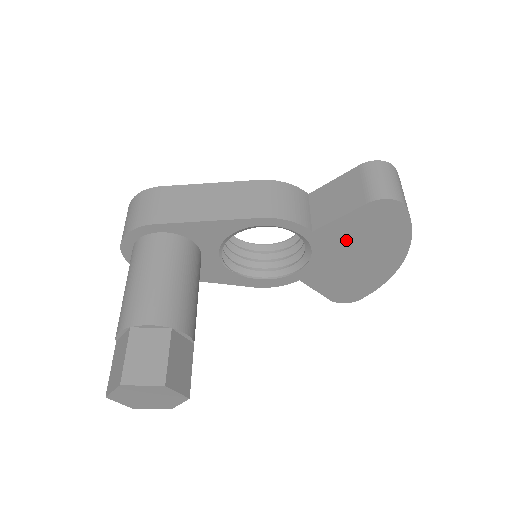
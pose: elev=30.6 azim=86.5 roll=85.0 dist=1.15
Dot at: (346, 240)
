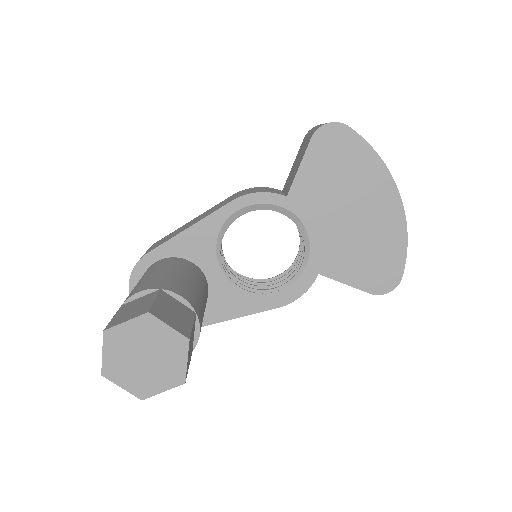
Dot at: (324, 193)
